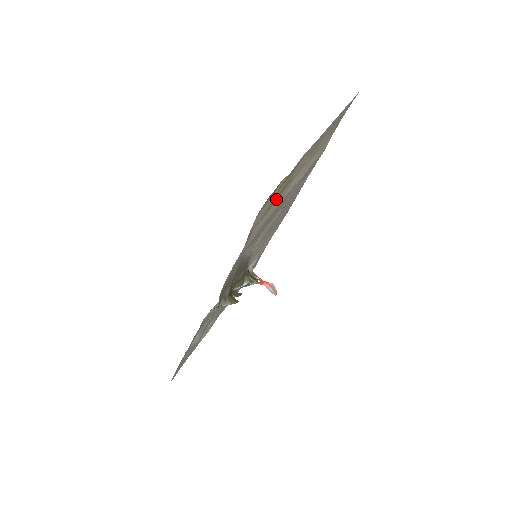
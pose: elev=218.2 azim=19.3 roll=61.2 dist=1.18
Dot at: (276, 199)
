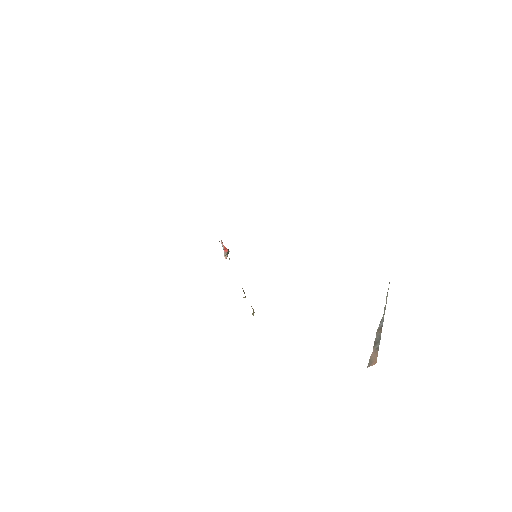
Dot at: occluded
